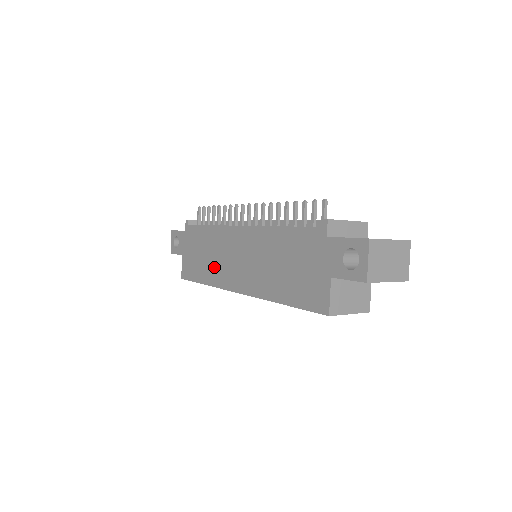
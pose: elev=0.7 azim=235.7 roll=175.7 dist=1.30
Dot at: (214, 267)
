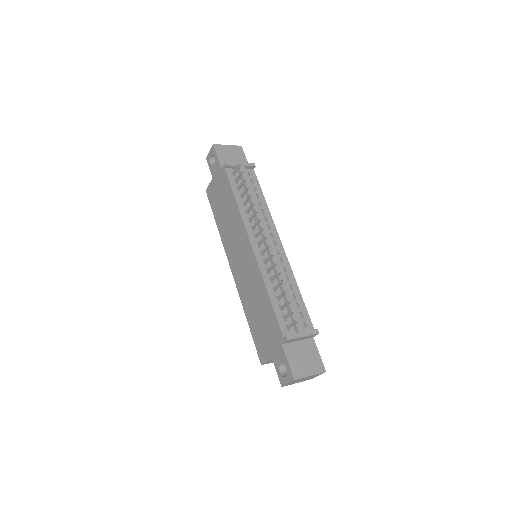
Dot at: (227, 231)
